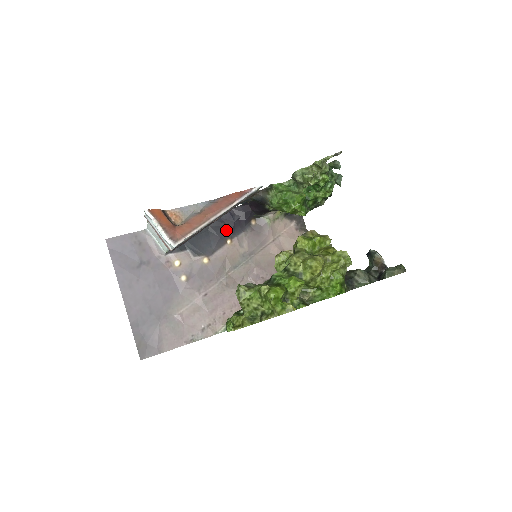
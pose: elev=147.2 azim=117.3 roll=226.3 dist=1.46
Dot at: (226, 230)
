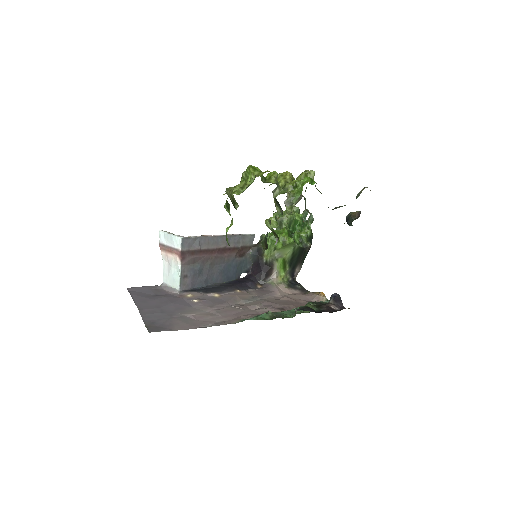
Dot at: (234, 286)
